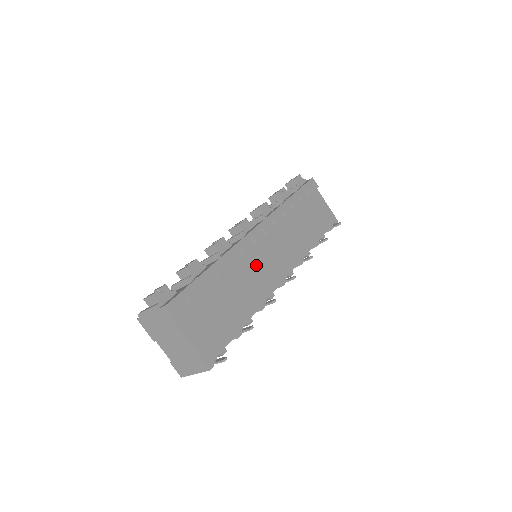
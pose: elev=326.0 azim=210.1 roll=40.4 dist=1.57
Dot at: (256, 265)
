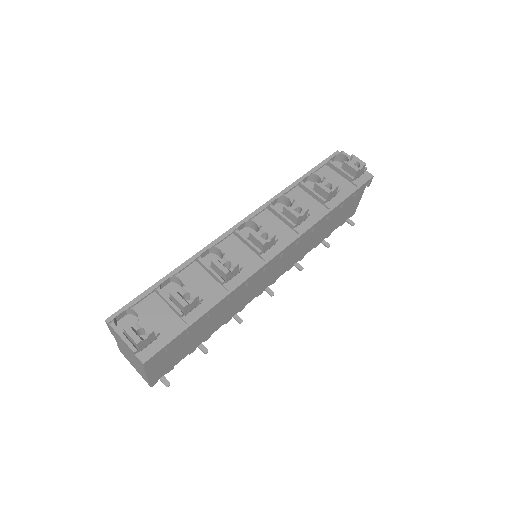
Dot at: (249, 288)
